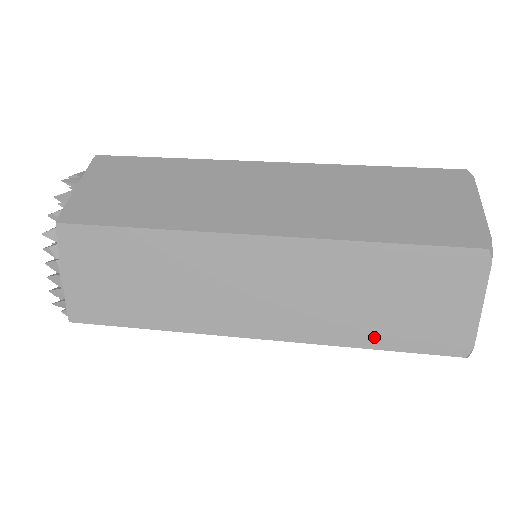
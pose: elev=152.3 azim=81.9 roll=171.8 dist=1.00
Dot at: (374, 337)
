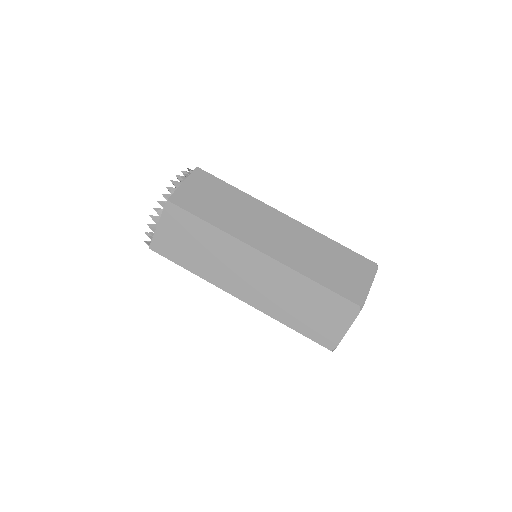
Dot at: occluded
